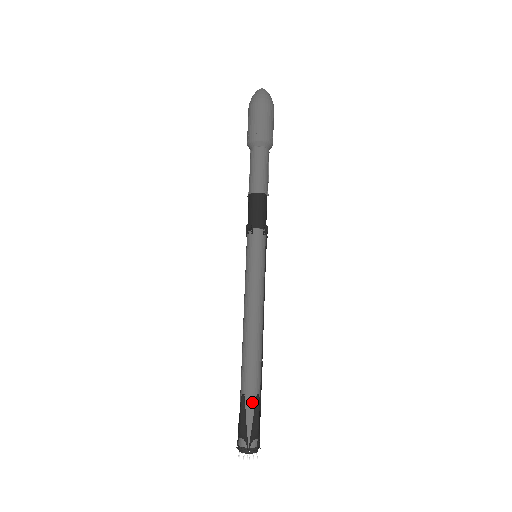
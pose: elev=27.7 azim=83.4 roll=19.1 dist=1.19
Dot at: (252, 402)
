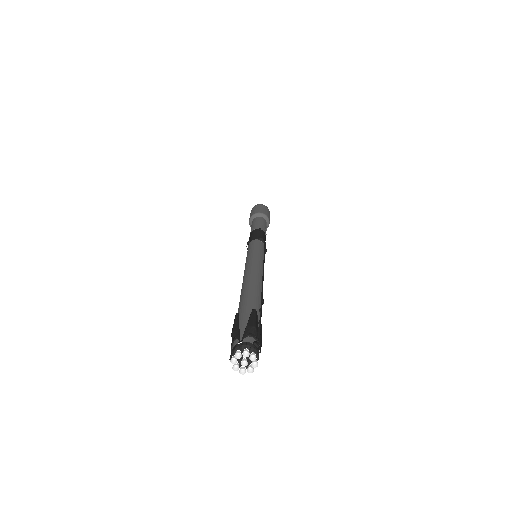
Dot at: (247, 313)
